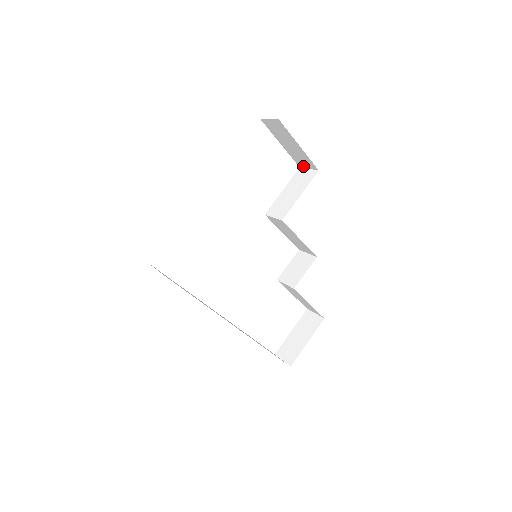
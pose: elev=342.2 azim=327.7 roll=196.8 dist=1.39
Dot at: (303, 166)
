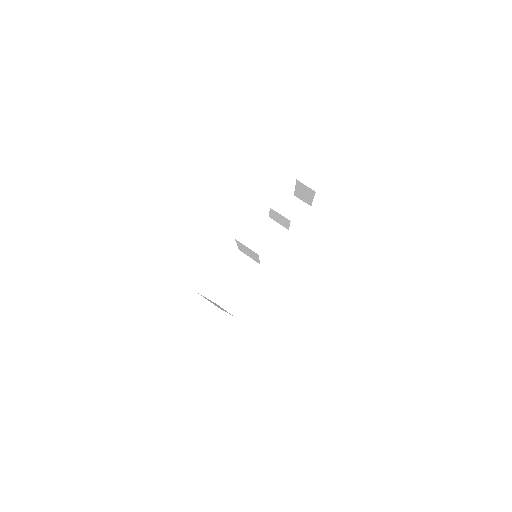
Dot at: occluded
